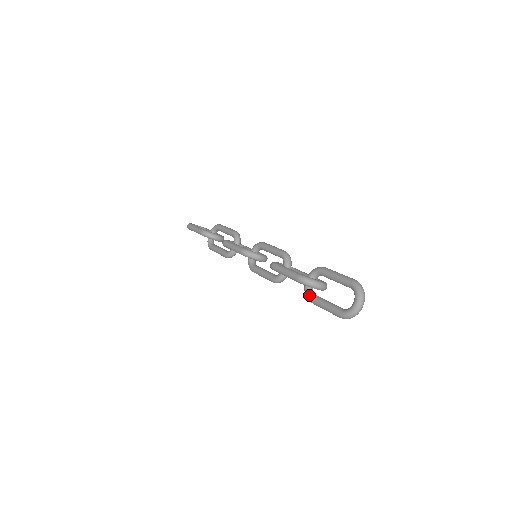
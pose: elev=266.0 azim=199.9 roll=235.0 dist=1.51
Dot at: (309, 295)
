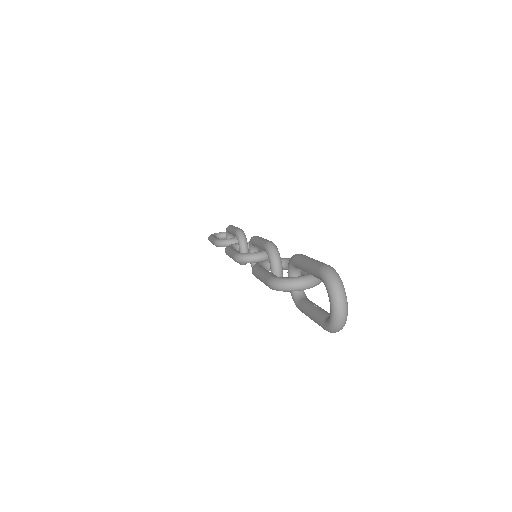
Dot at: (295, 302)
